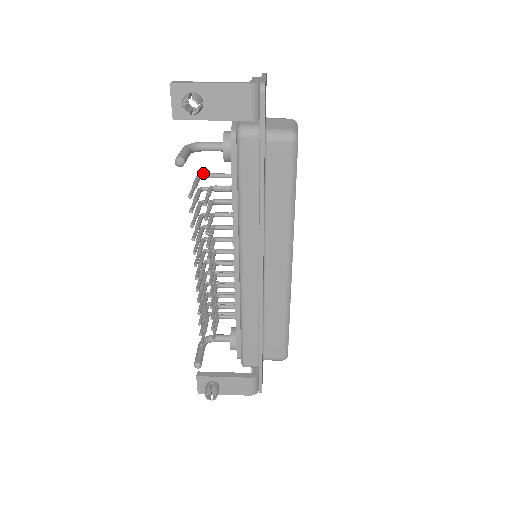
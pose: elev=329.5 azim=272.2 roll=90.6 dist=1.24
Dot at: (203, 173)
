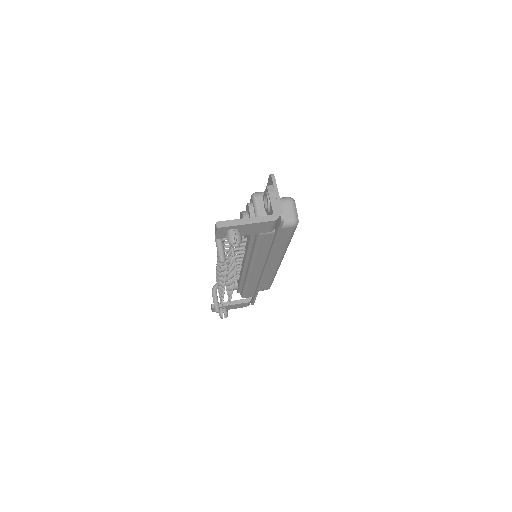
Dot at: occluded
